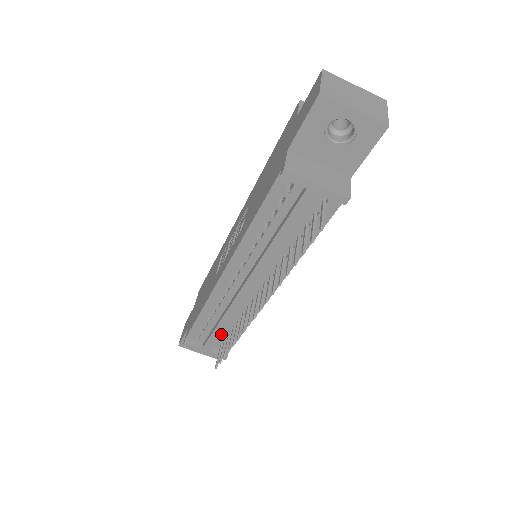
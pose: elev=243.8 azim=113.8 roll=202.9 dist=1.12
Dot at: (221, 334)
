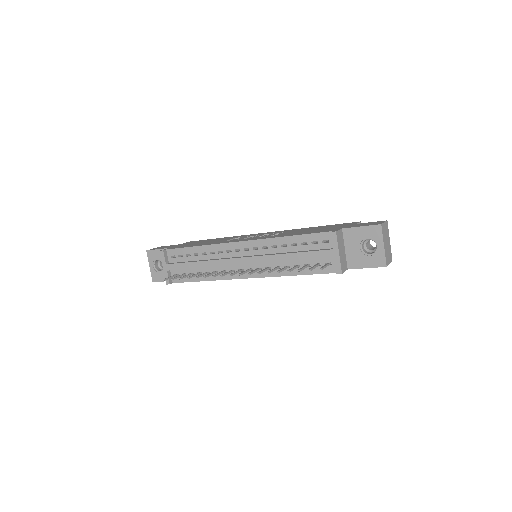
Dot at: (190, 268)
